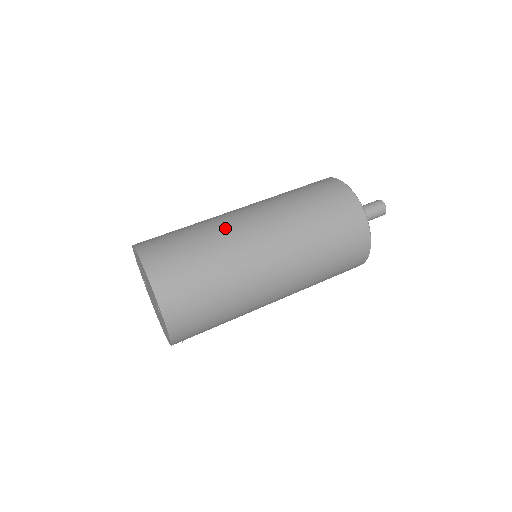
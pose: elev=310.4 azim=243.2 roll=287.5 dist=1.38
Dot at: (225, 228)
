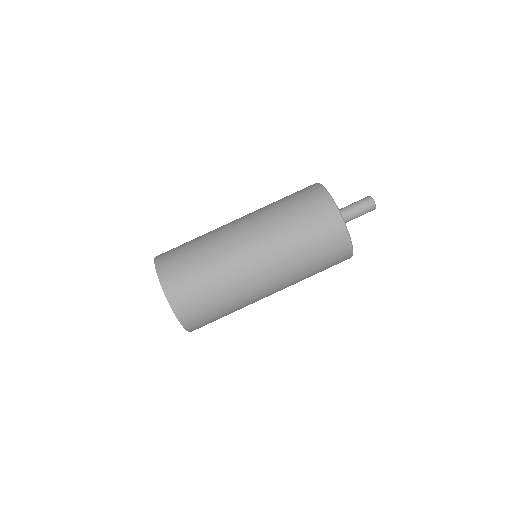
Dot at: (233, 269)
